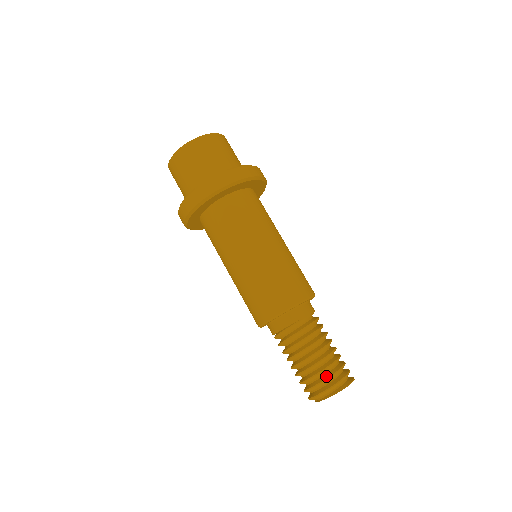
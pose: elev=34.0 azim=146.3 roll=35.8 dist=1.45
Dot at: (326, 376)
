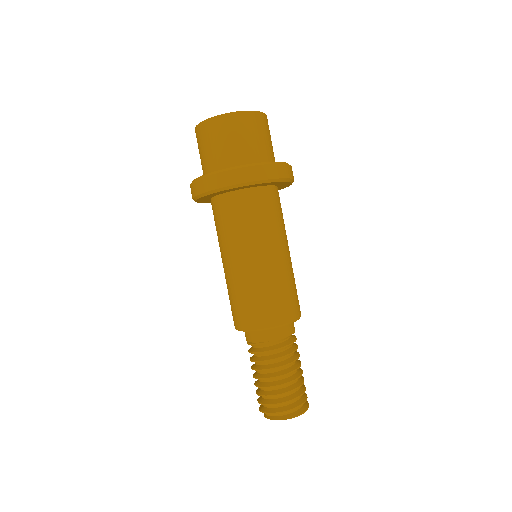
Dot at: (276, 401)
